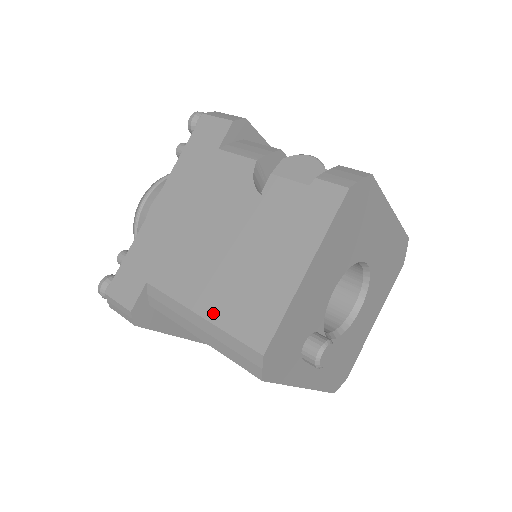
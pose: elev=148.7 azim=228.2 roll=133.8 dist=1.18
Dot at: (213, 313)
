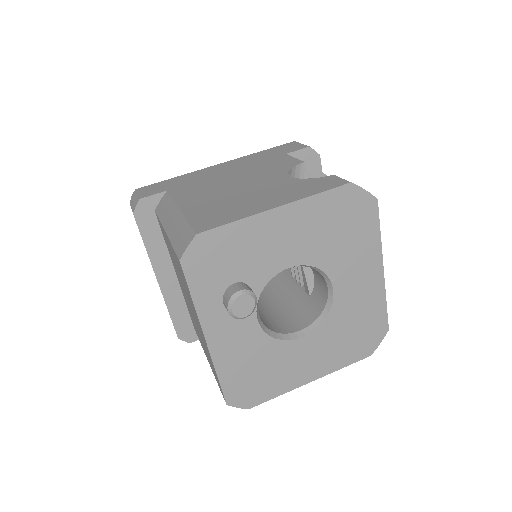
Dot at: (190, 210)
